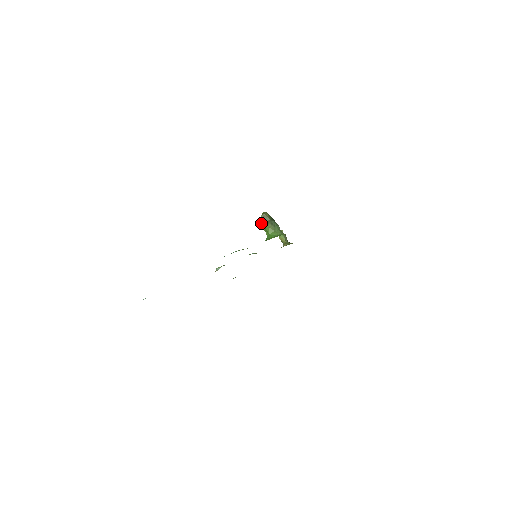
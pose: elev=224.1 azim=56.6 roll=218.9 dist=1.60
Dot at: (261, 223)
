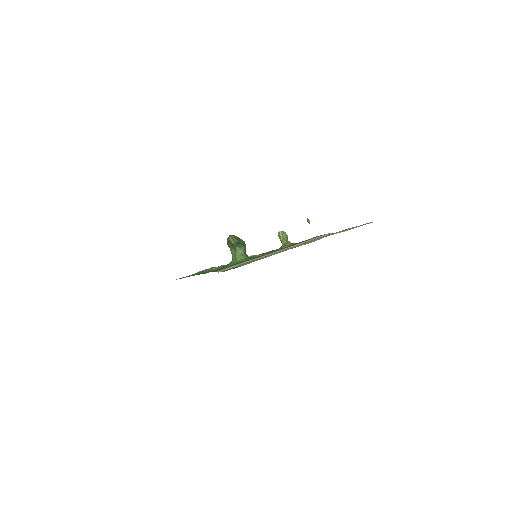
Dot at: (228, 246)
